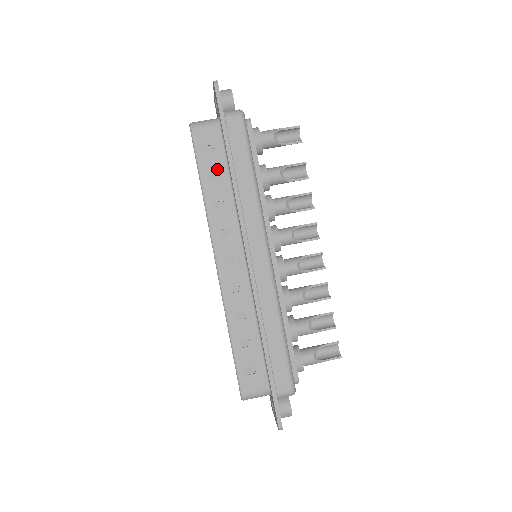
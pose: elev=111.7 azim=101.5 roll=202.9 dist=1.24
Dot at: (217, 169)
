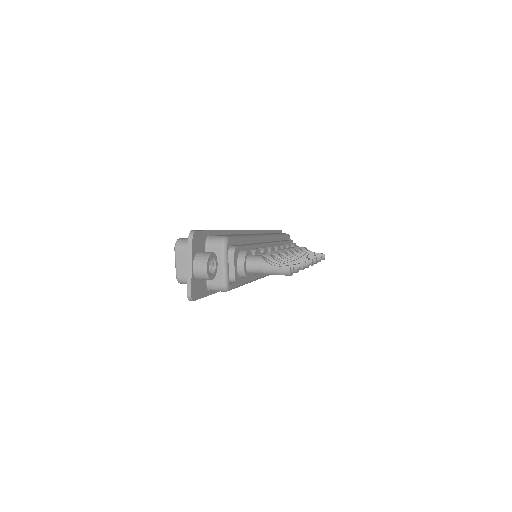
Dot at: occluded
